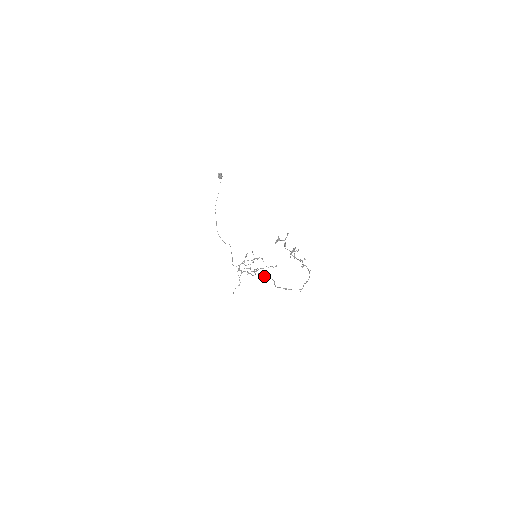
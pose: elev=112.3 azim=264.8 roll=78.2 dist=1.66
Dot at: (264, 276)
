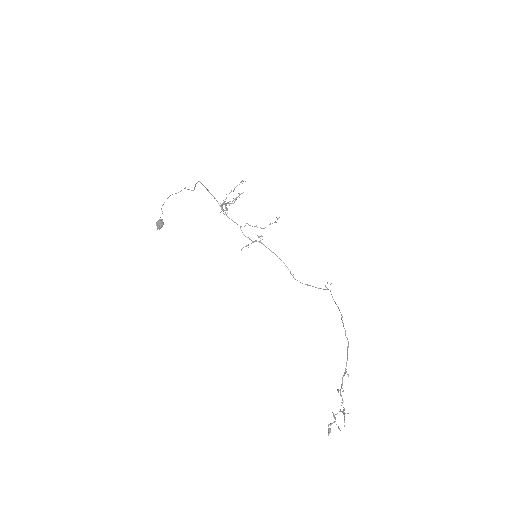
Dot at: occluded
